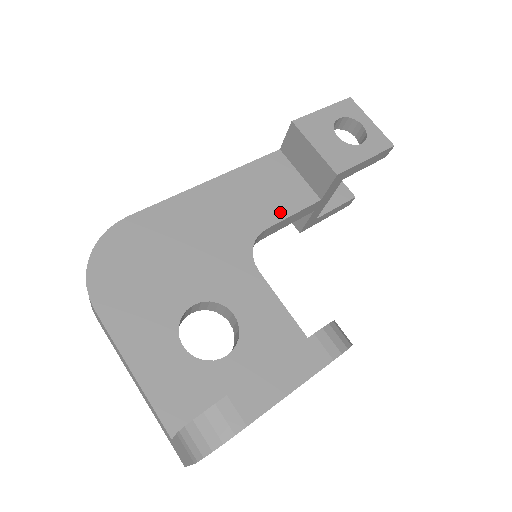
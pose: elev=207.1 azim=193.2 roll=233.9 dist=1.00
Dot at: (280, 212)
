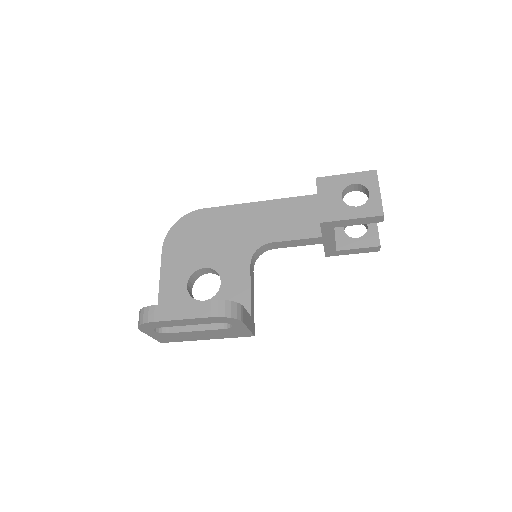
Dot at: (288, 235)
